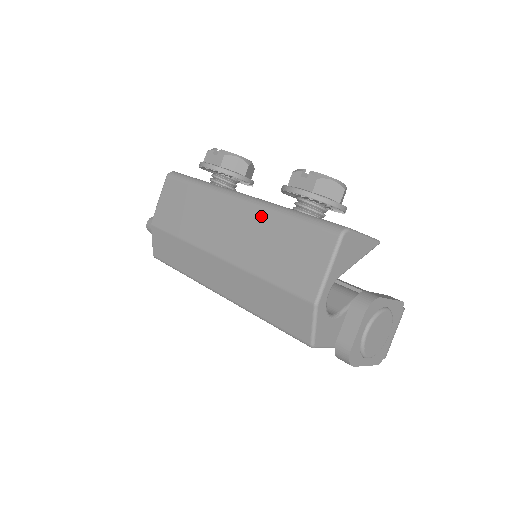
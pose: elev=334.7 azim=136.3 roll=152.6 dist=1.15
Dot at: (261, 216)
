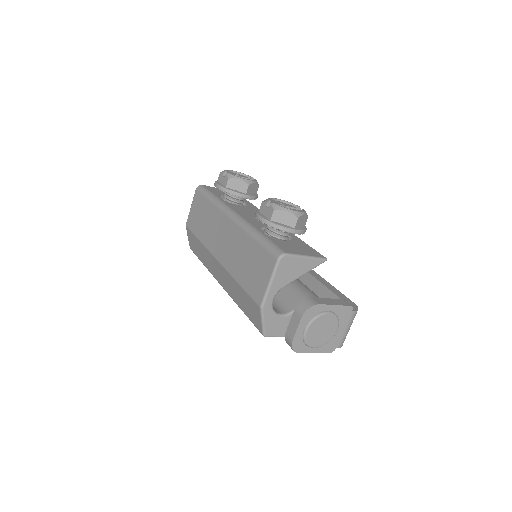
Dot at: (240, 234)
